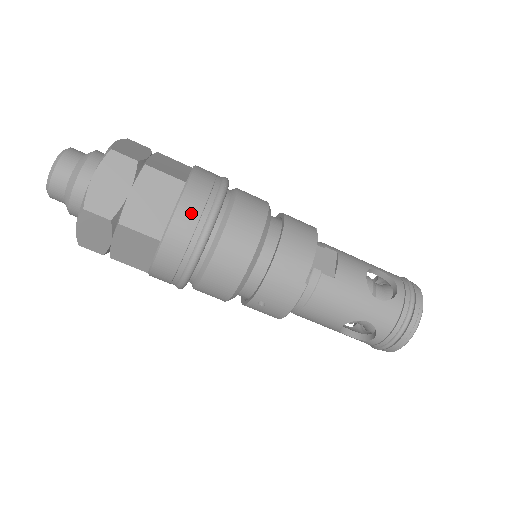
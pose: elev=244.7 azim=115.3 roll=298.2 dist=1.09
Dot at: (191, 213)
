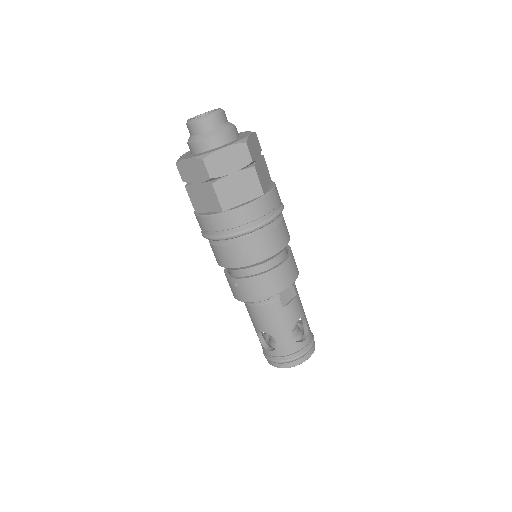
Dot at: (252, 214)
